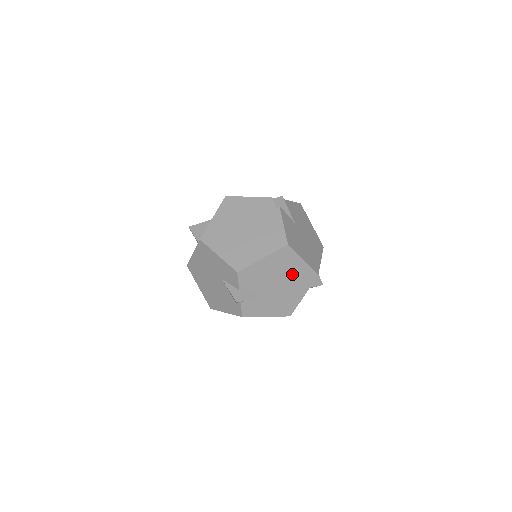
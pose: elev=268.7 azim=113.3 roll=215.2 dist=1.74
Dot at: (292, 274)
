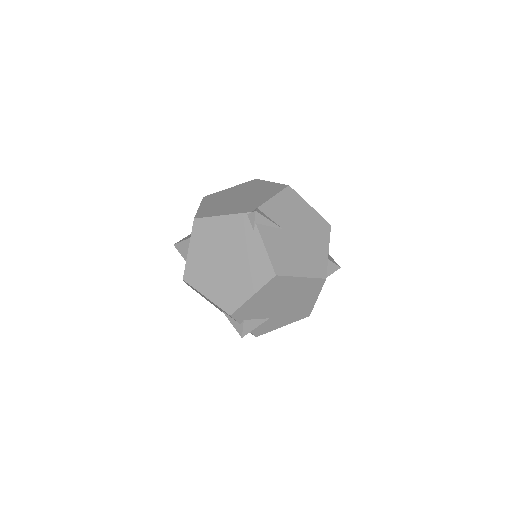
Dot at: (294, 291)
